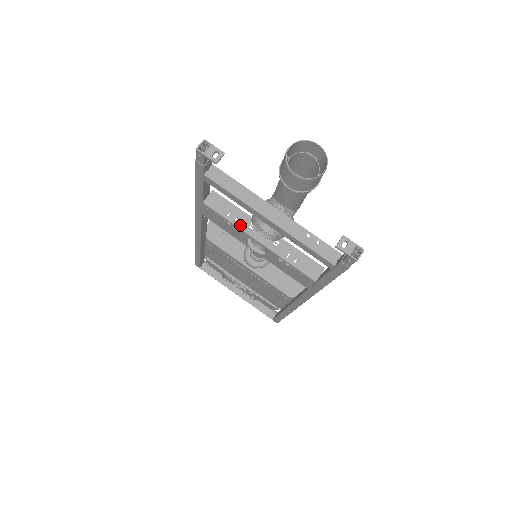
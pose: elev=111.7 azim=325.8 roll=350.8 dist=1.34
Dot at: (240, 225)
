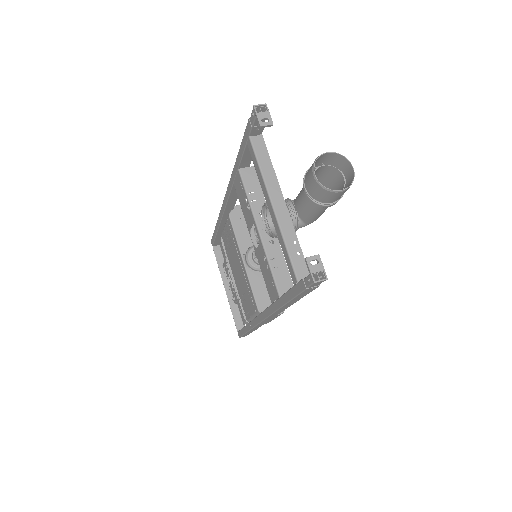
Dot at: (254, 207)
